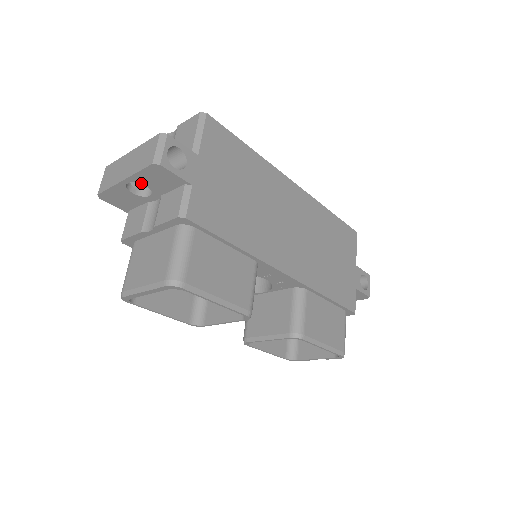
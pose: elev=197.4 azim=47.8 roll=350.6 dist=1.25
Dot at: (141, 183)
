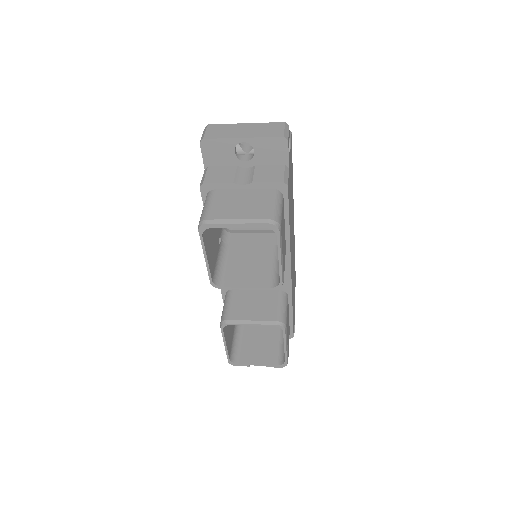
Dot at: (254, 147)
